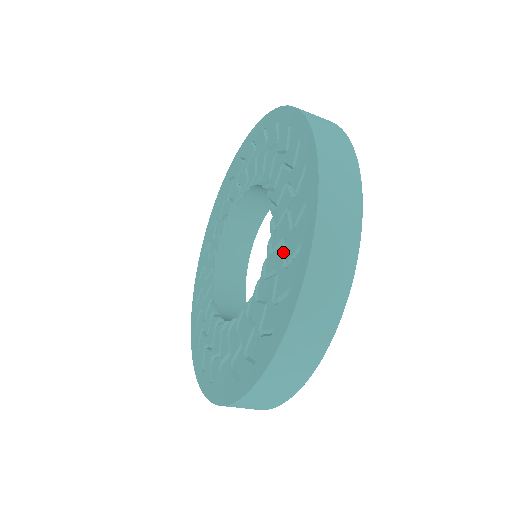
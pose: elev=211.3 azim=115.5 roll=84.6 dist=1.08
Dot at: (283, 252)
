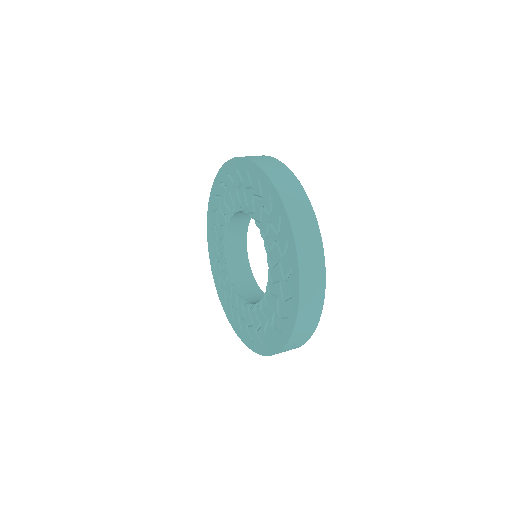
Dot at: (278, 249)
